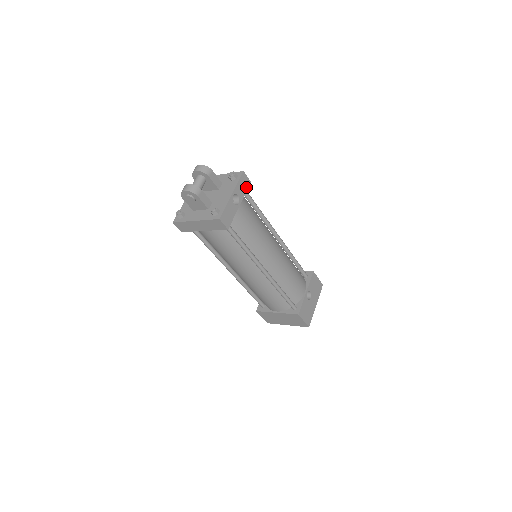
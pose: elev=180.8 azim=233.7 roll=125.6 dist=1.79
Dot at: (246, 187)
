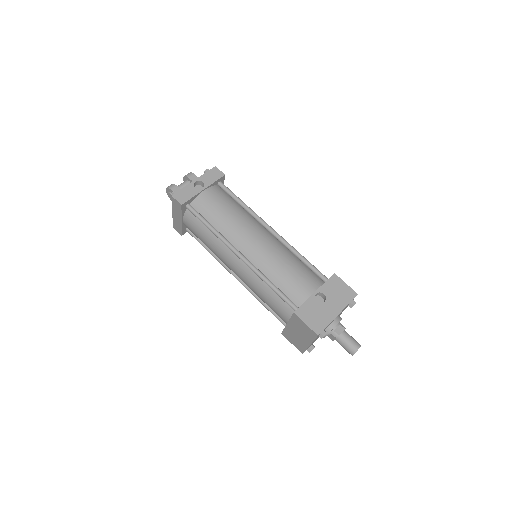
Dot at: (217, 178)
